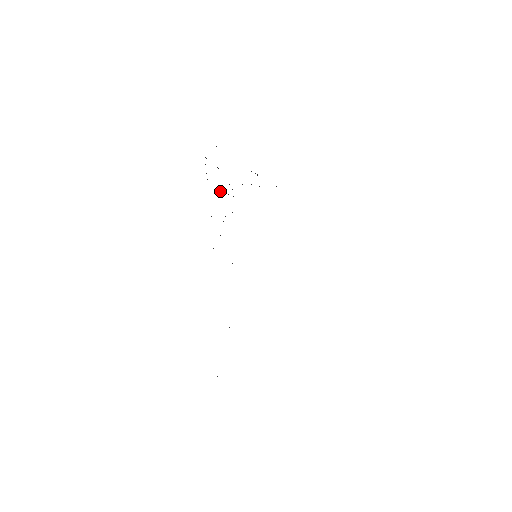
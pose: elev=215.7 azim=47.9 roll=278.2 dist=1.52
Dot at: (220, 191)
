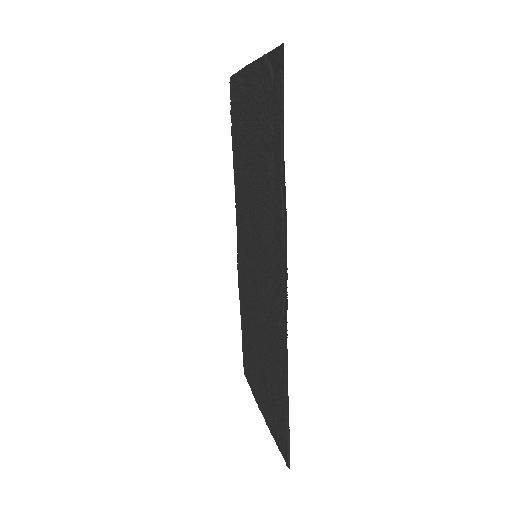
Dot at: (272, 178)
